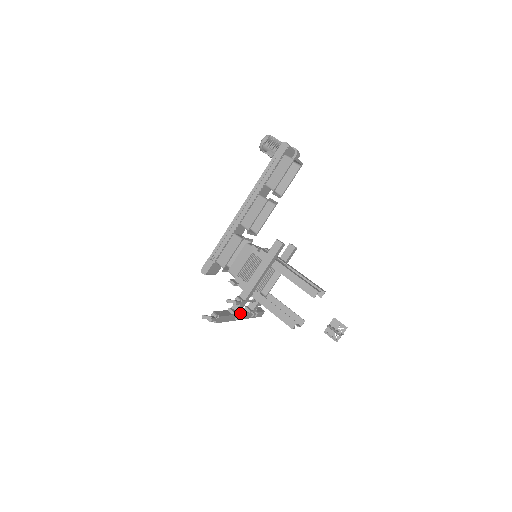
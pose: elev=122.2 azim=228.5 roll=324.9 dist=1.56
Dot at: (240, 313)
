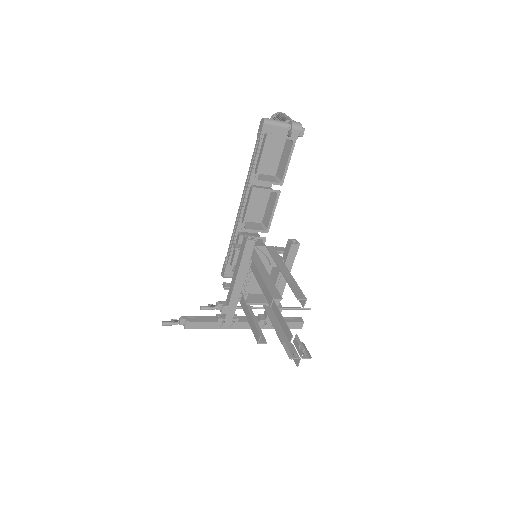
Dot at: (233, 320)
